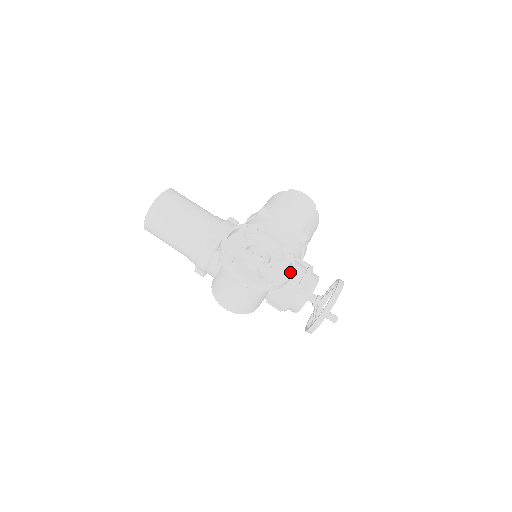
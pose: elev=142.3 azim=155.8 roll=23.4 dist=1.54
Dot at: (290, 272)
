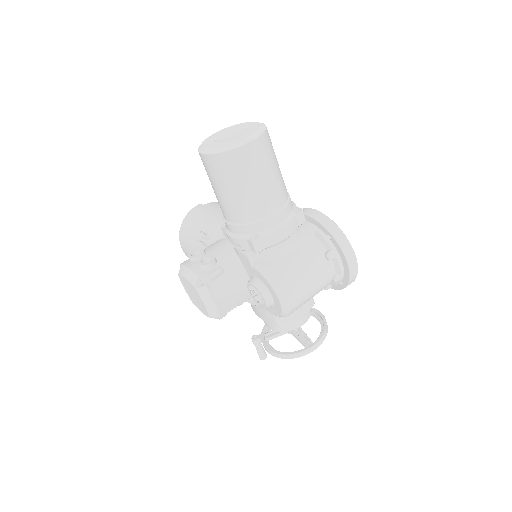
Dot at: occluded
